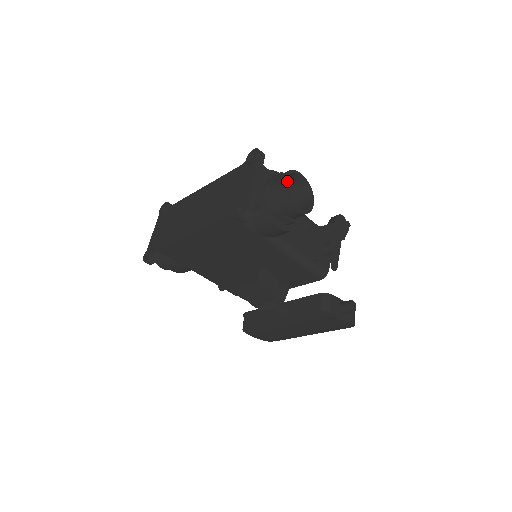
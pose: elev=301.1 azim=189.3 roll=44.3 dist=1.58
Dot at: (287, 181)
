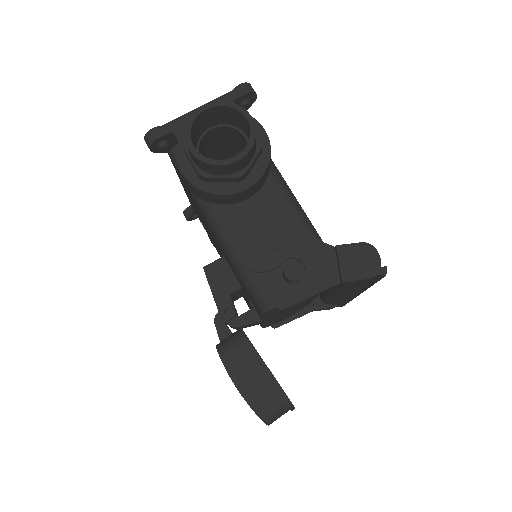
Dot at: (244, 127)
